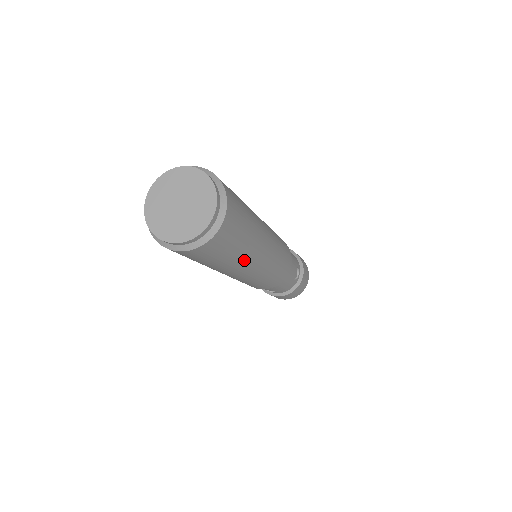
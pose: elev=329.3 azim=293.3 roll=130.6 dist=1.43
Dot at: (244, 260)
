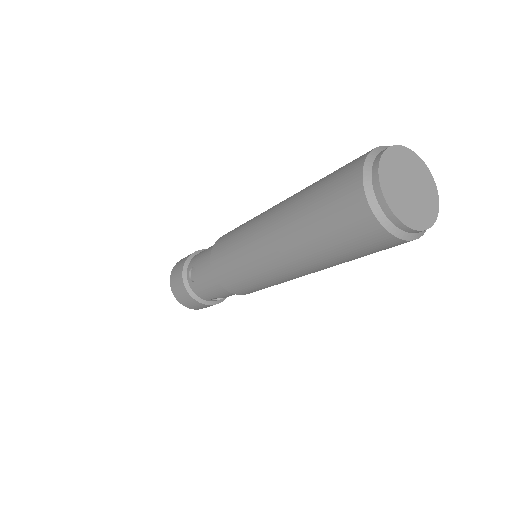
Dot at: occluded
